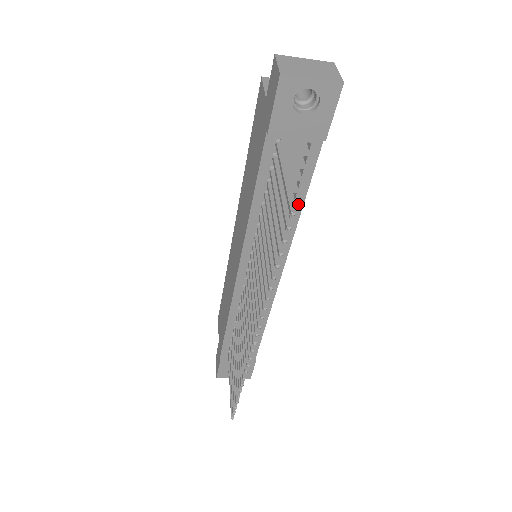
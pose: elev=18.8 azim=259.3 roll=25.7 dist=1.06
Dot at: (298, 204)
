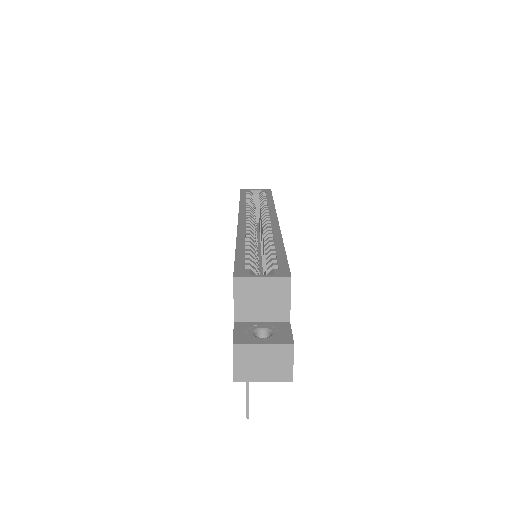
Dot at: occluded
